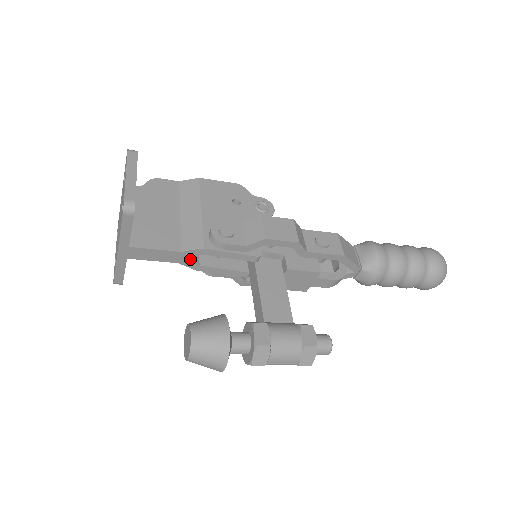
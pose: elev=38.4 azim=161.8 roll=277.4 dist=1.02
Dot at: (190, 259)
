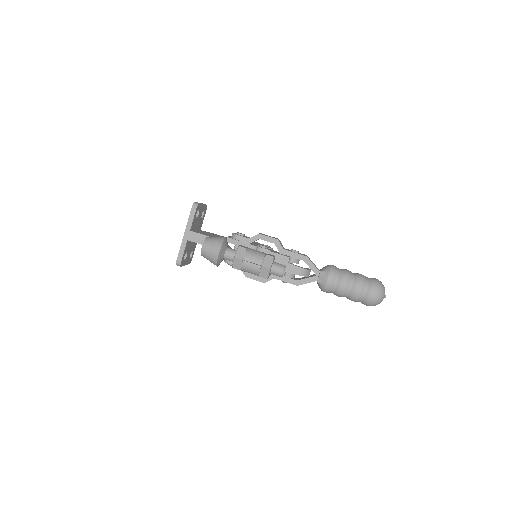
Dot at: occluded
